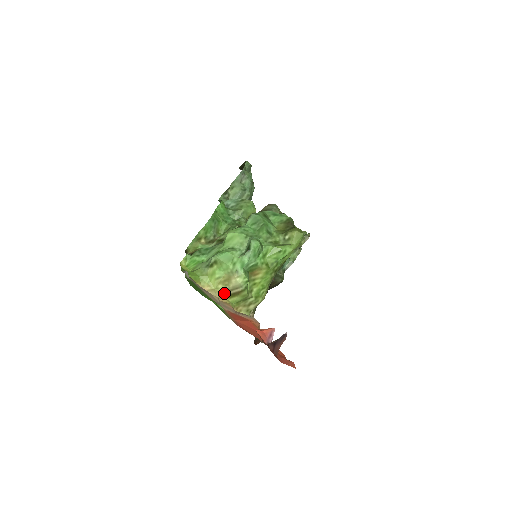
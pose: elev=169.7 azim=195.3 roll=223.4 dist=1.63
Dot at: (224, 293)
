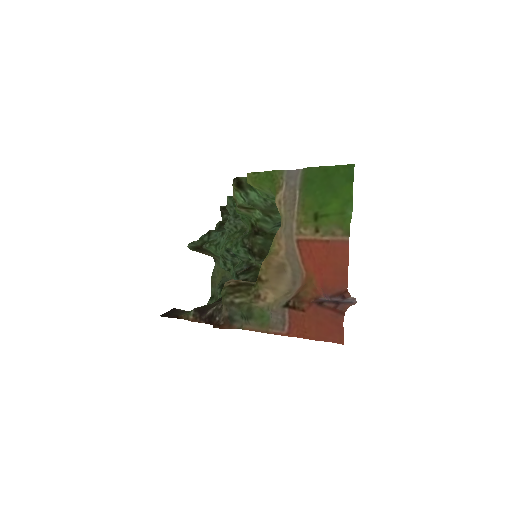
Dot at: occluded
